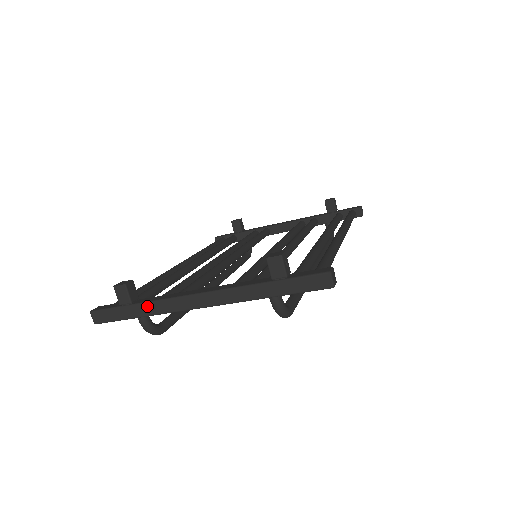
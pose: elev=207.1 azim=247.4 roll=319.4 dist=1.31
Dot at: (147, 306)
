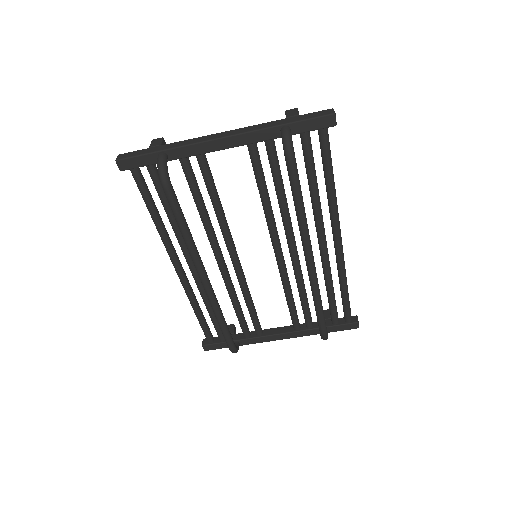
Dot at: (174, 144)
